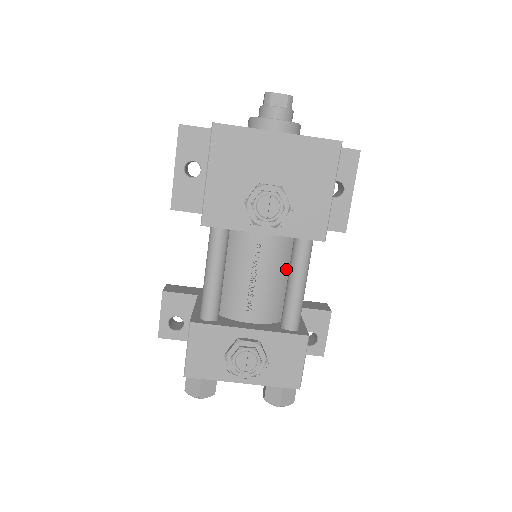
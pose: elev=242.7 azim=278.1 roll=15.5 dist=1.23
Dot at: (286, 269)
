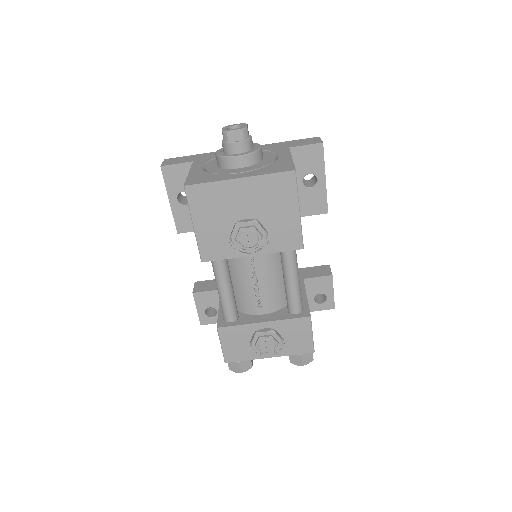
Dot at: (281, 268)
